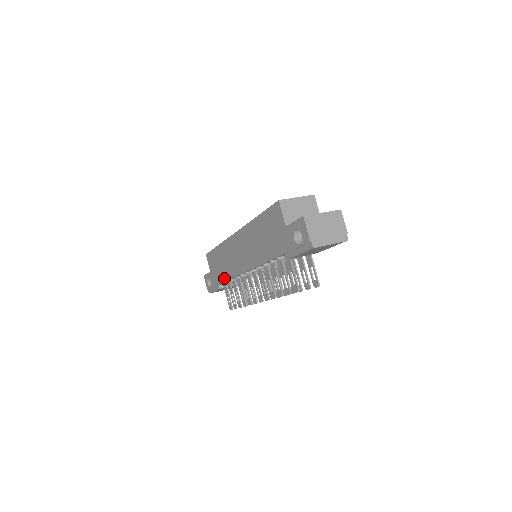
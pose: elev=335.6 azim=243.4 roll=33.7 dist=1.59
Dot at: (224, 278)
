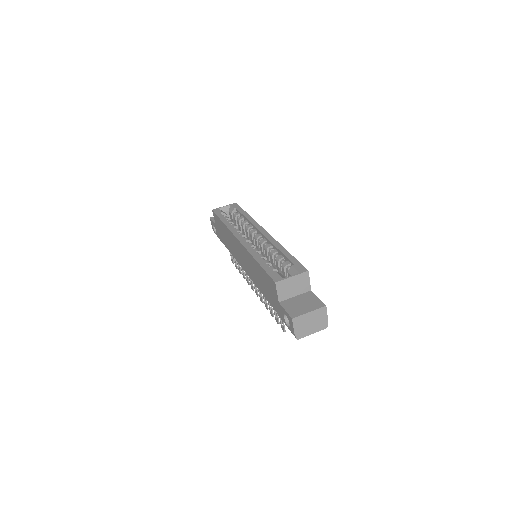
Dot at: (228, 248)
